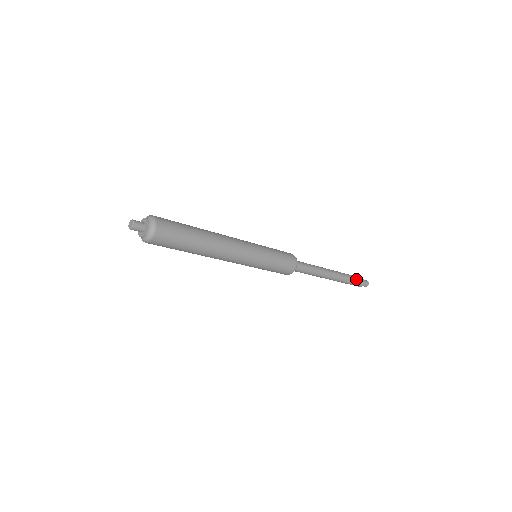
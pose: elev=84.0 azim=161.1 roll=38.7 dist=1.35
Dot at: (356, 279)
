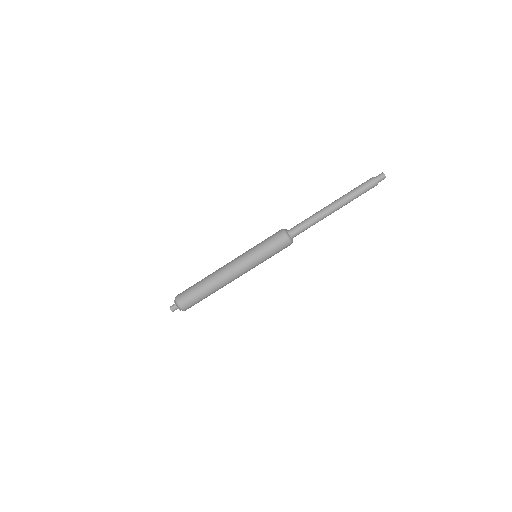
Dot at: (362, 185)
